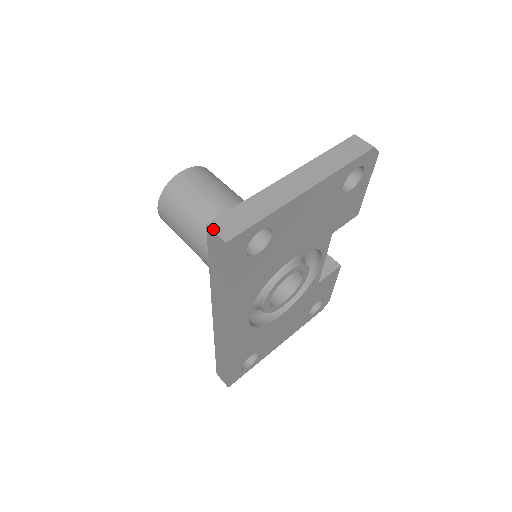
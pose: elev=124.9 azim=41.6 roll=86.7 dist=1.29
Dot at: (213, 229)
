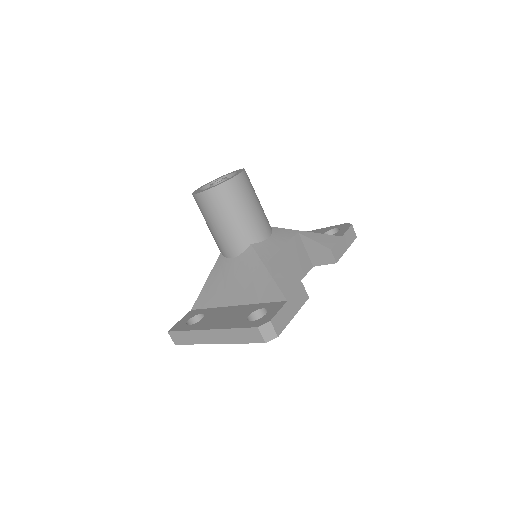
Dot at: (170, 336)
